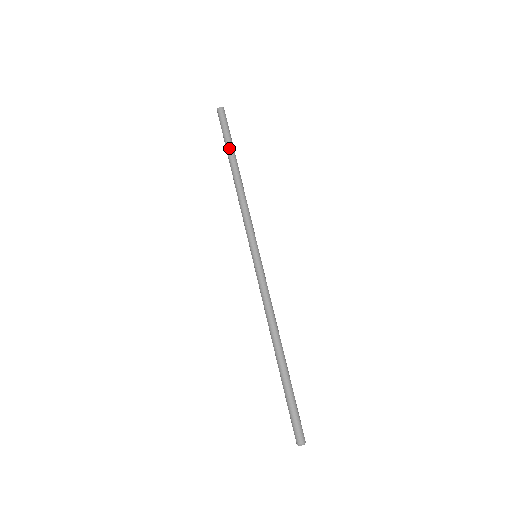
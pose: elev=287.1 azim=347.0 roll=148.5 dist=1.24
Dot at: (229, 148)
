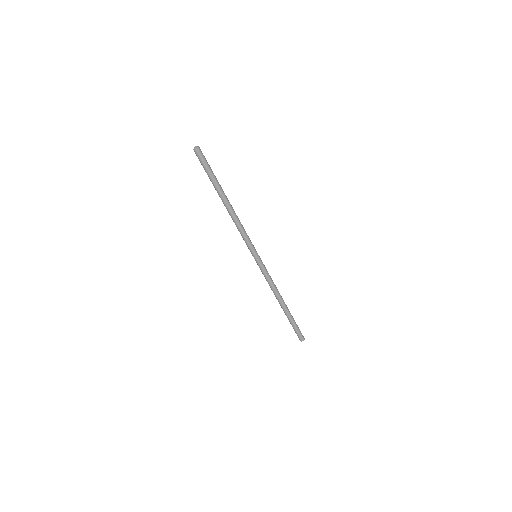
Dot at: (217, 185)
